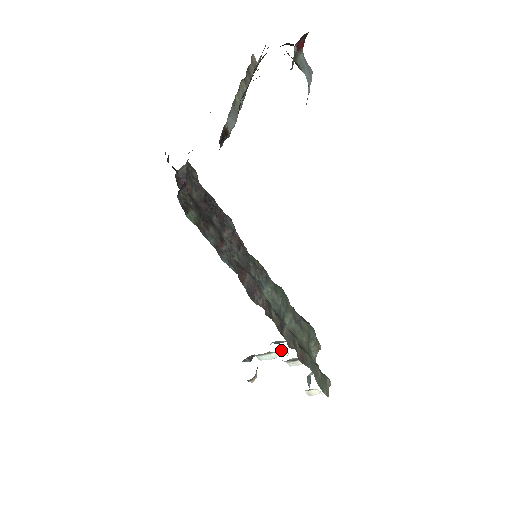
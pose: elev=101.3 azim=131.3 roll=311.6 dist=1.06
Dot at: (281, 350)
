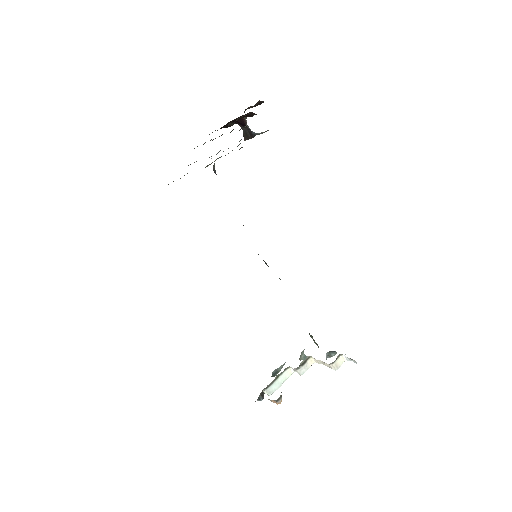
Dot at: (286, 368)
